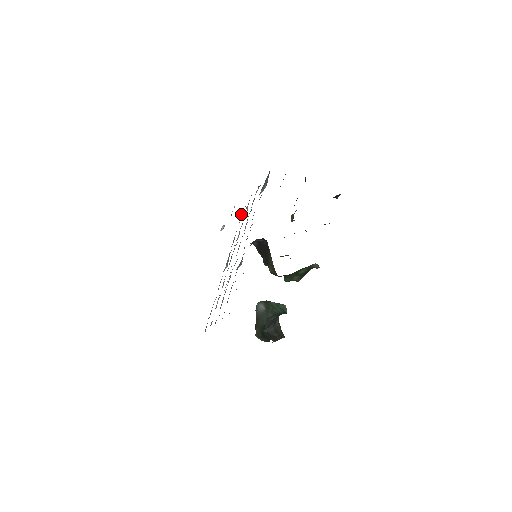
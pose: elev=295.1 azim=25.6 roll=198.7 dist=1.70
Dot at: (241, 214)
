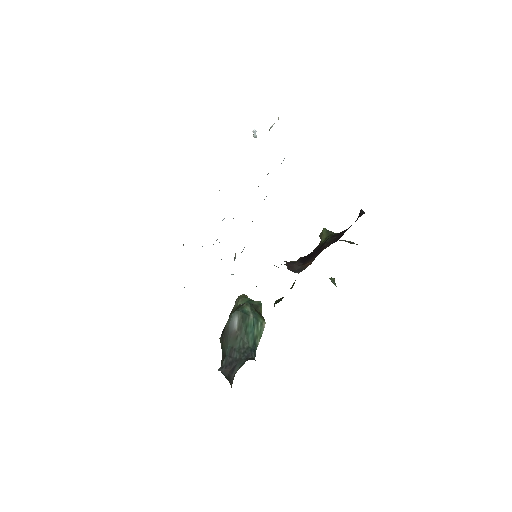
Dot at: occluded
